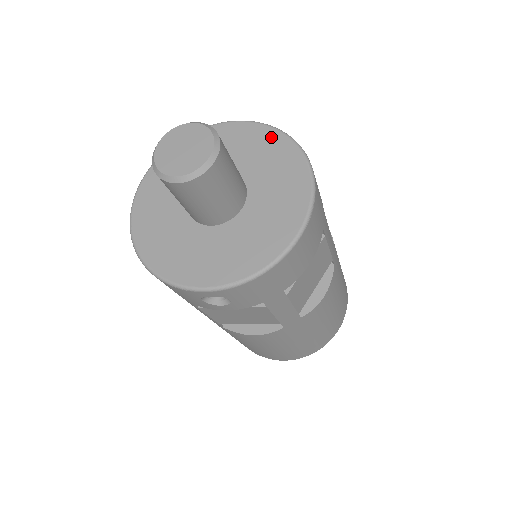
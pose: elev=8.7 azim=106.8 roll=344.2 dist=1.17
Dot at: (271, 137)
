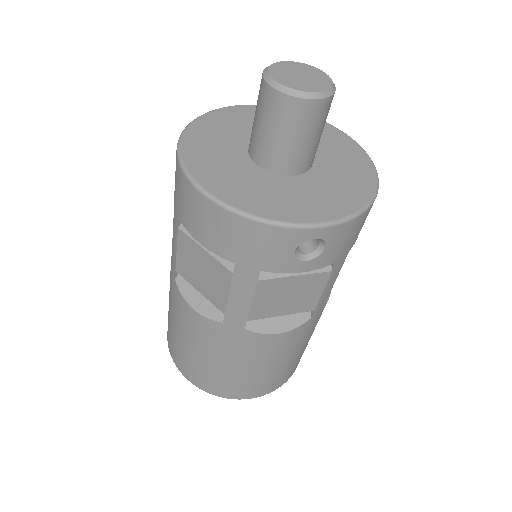
Dot at: occluded
